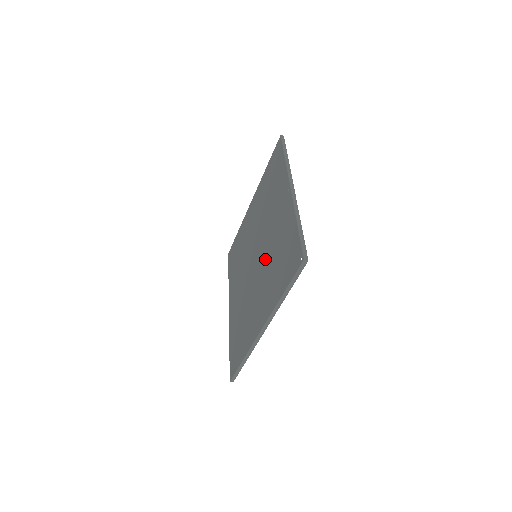
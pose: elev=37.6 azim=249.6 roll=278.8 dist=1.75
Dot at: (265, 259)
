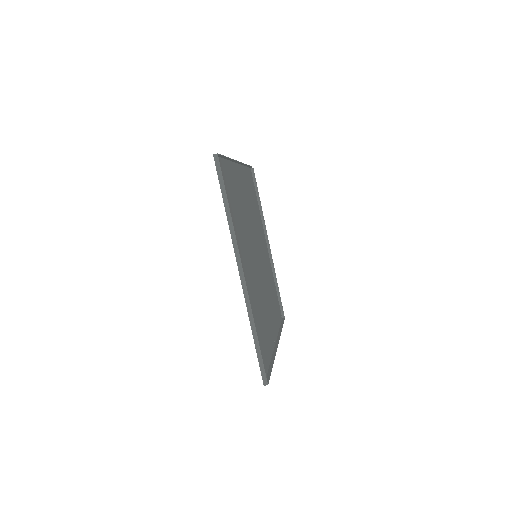
Dot at: (246, 236)
